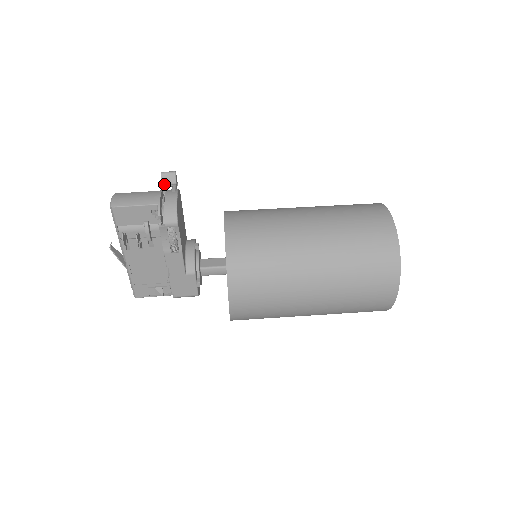
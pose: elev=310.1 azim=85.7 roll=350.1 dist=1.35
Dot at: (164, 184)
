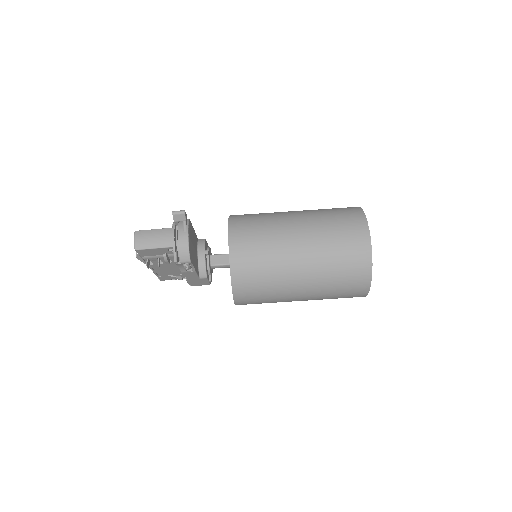
Dot at: (176, 221)
